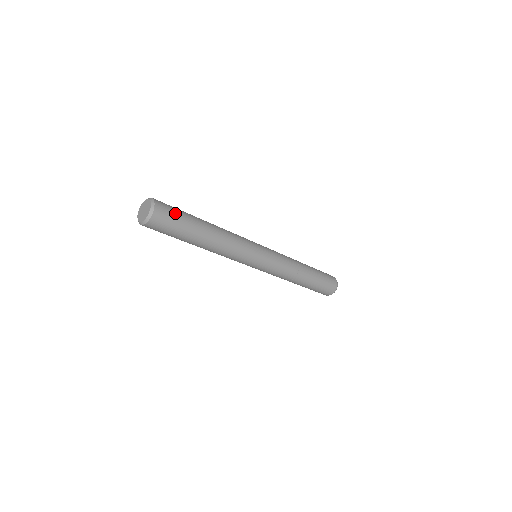
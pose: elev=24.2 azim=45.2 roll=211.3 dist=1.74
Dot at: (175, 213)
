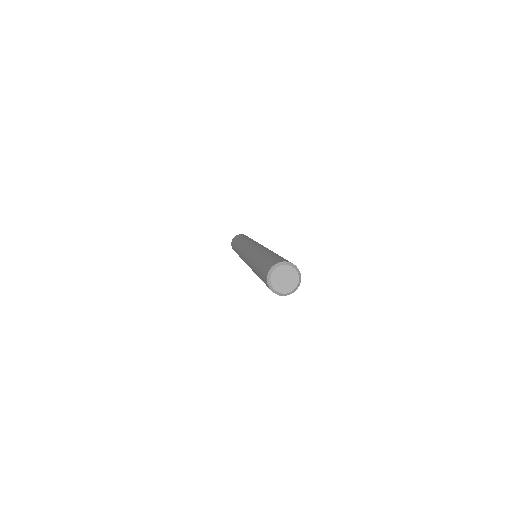
Dot at: occluded
